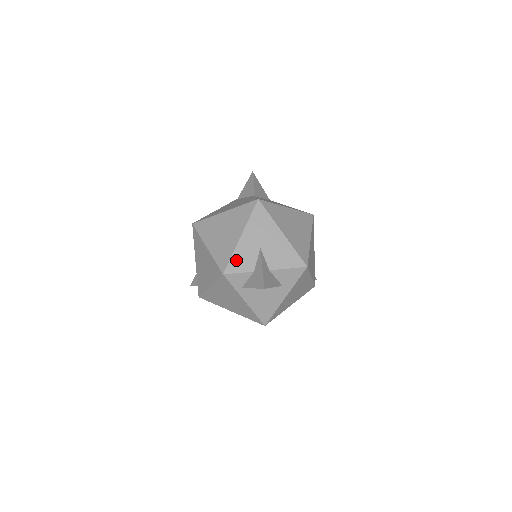
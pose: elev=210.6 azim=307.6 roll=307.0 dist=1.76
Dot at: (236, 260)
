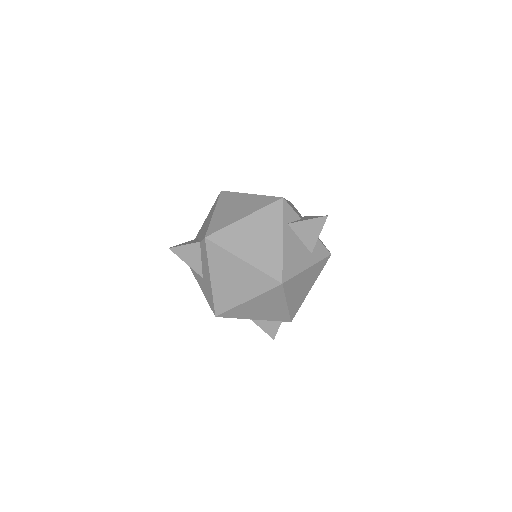
Dot at: occluded
